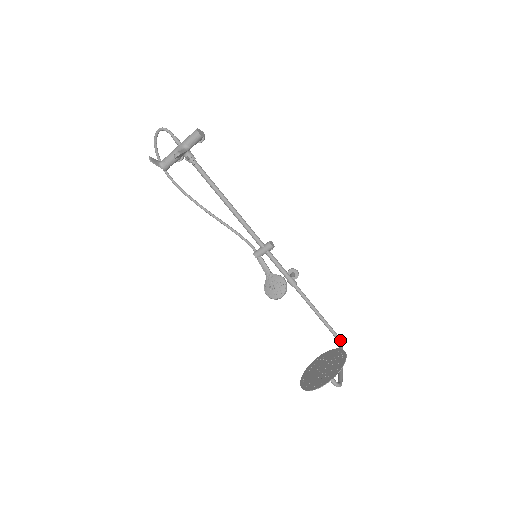
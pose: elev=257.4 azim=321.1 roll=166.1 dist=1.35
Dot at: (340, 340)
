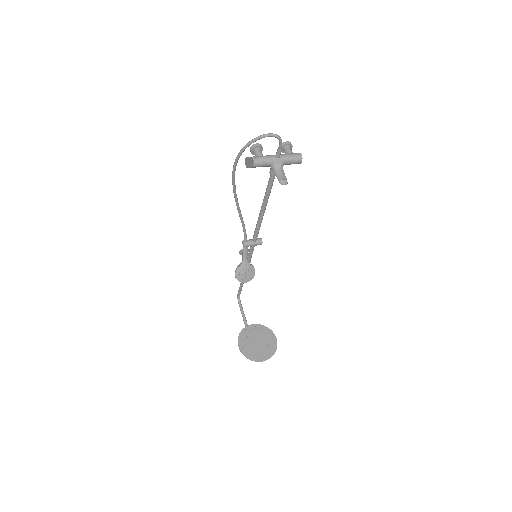
Dot at: occluded
